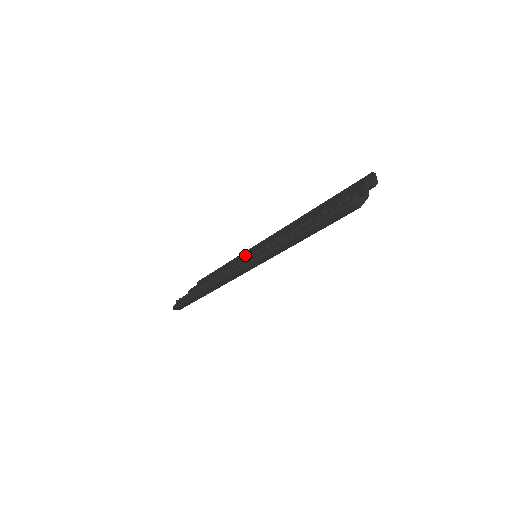
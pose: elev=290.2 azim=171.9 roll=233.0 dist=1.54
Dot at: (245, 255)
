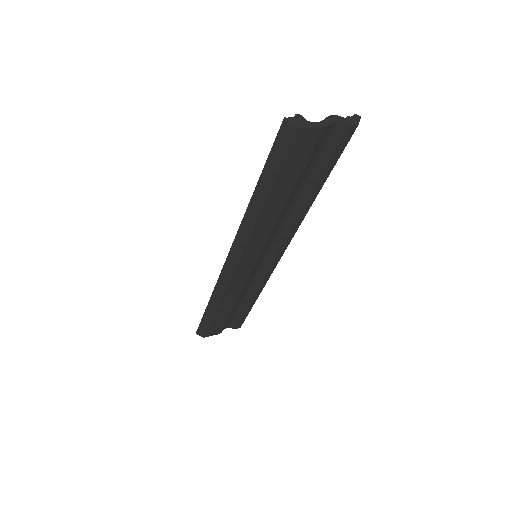
Dot at: occluded
